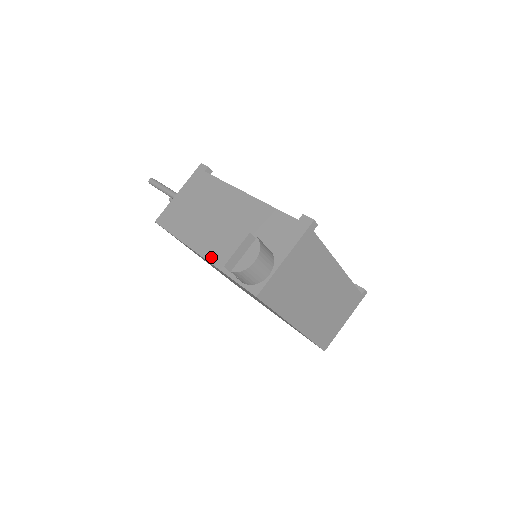
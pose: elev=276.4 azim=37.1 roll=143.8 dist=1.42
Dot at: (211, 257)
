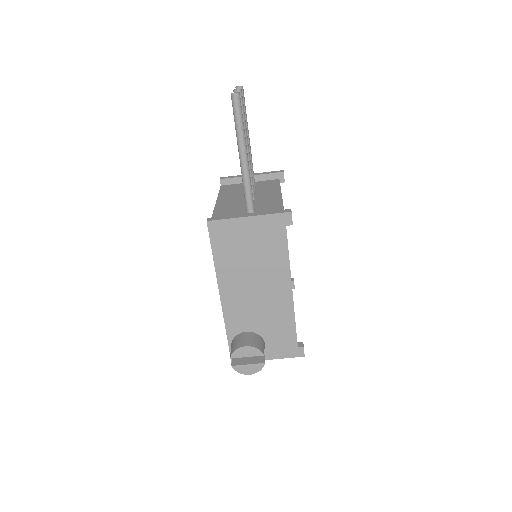
Dot at: (227, 310)
